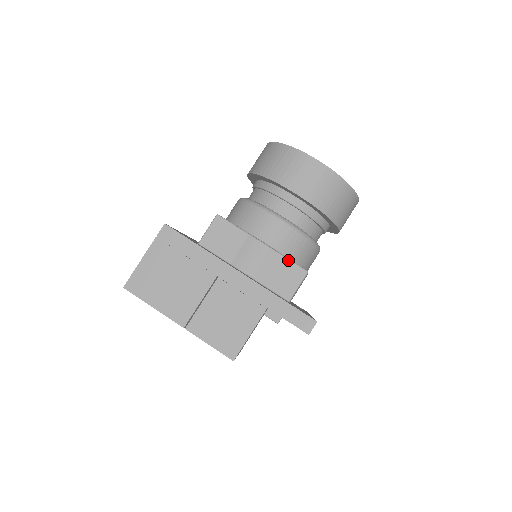
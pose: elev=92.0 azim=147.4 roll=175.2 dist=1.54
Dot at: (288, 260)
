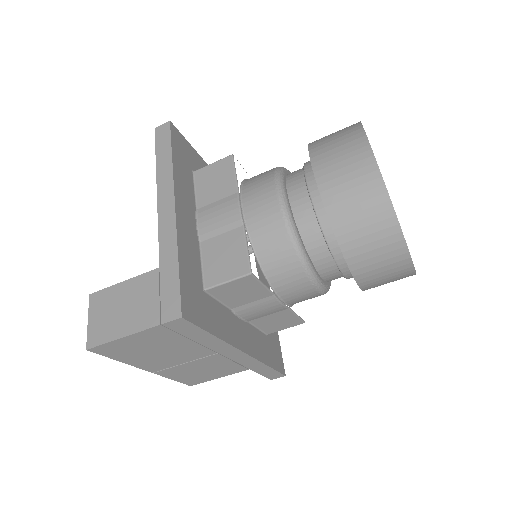
Dot at: (295, 315)
